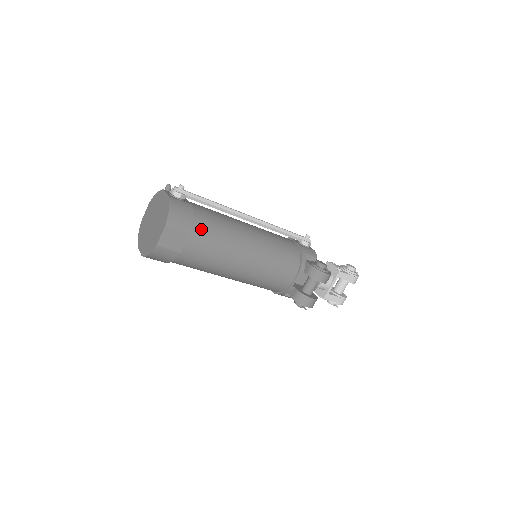
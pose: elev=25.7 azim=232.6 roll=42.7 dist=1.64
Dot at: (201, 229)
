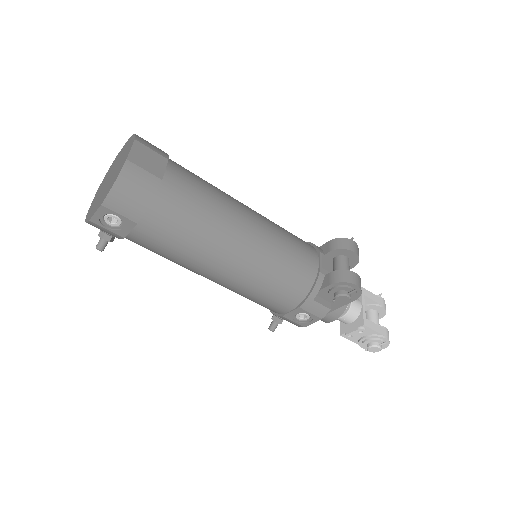
Dot at: (181, 167)
